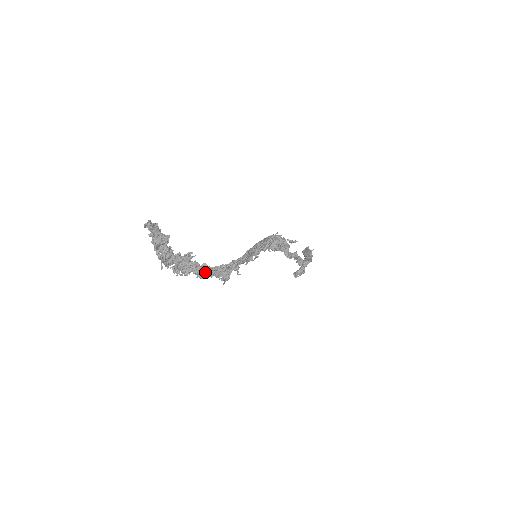
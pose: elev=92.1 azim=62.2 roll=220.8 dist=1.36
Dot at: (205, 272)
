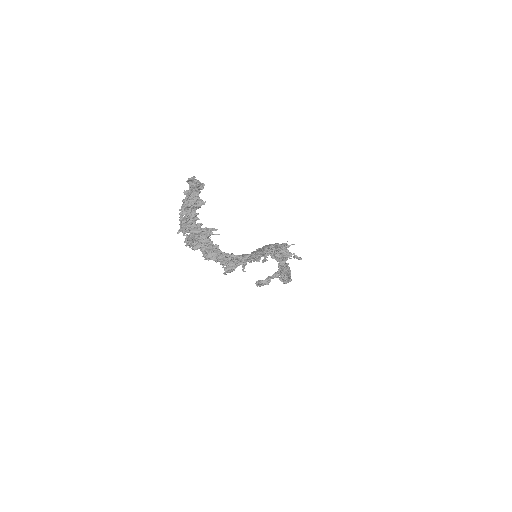
Dot at: (214, 254)
